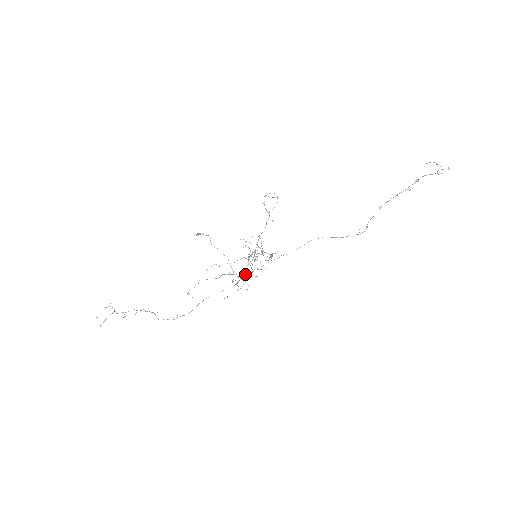
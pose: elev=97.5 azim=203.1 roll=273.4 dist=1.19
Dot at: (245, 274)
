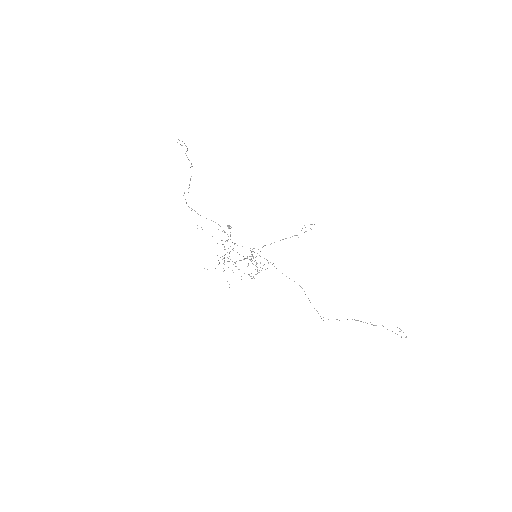
Dot at: occluded
